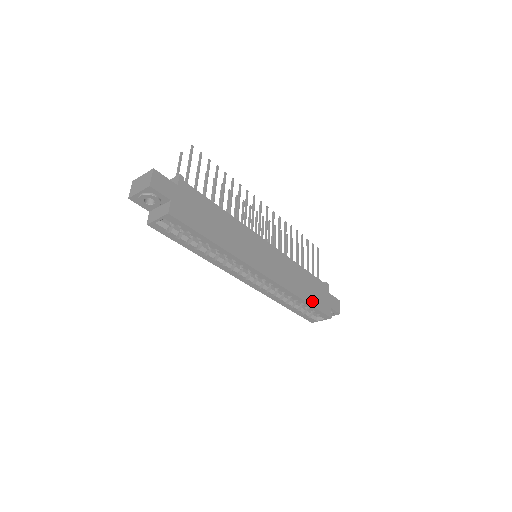
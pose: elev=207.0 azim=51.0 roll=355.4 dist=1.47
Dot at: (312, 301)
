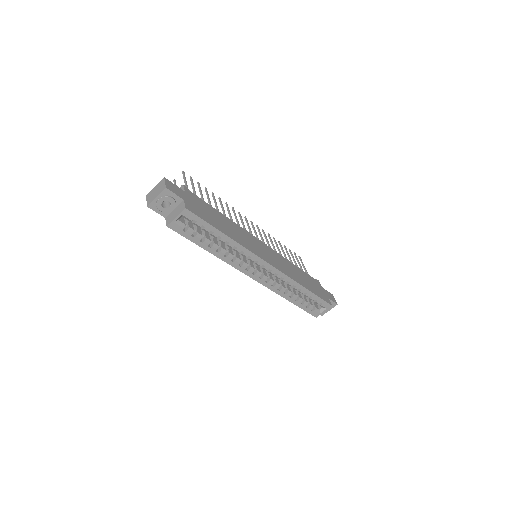
Dot at: (312, 290)
